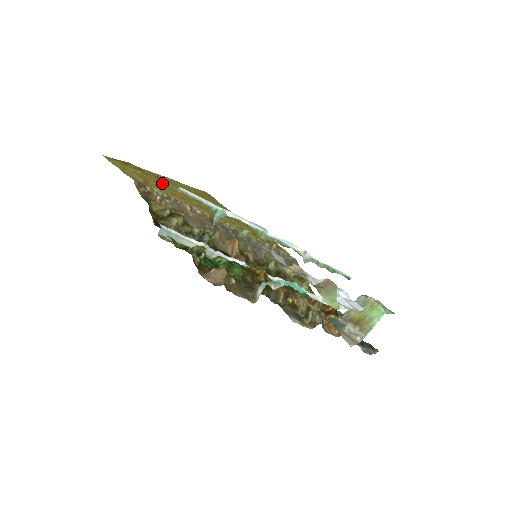
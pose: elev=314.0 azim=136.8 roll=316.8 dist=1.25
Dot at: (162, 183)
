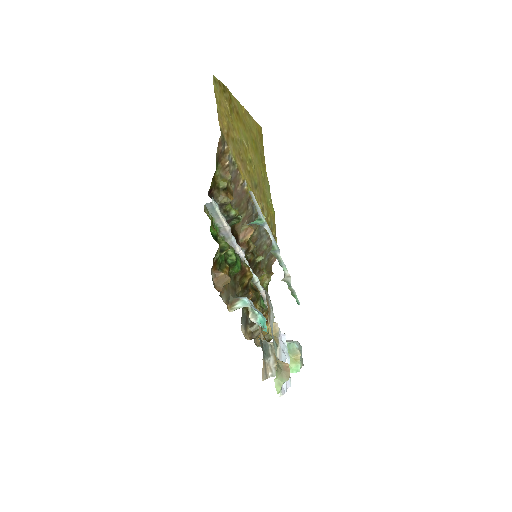
Dot at: (238, 128)
